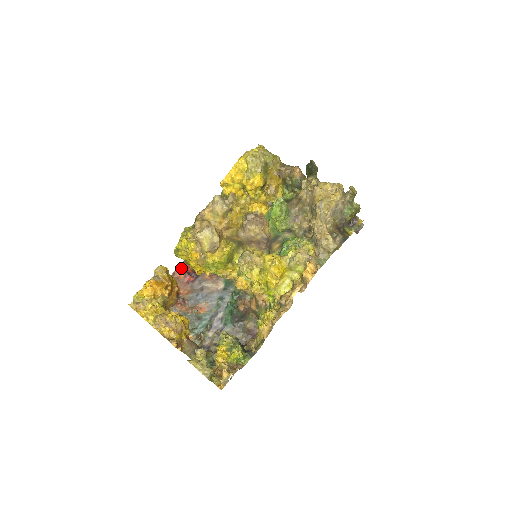
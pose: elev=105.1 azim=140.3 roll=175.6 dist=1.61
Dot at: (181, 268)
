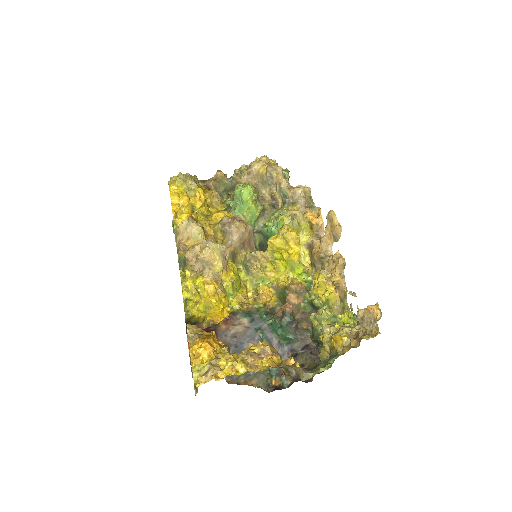
Dot at: occluded
